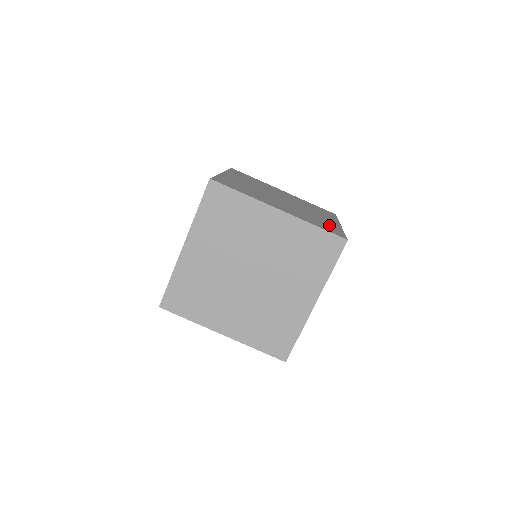
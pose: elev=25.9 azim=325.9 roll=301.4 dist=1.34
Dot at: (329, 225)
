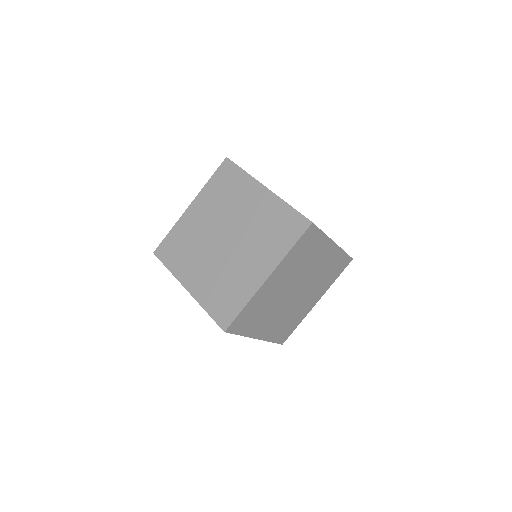
Dot at: occluded
